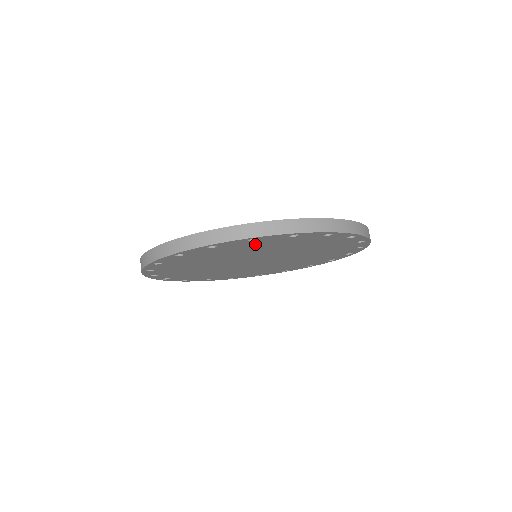
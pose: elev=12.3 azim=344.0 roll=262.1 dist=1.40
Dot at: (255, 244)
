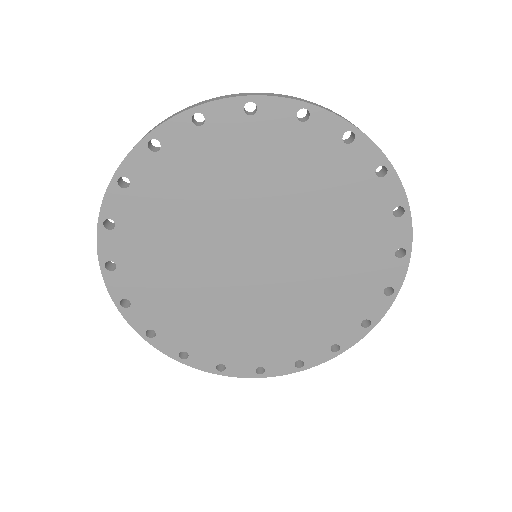
Dot at: (176, 167)
